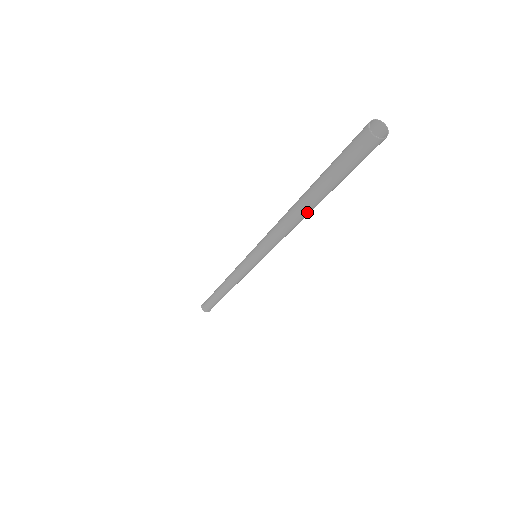
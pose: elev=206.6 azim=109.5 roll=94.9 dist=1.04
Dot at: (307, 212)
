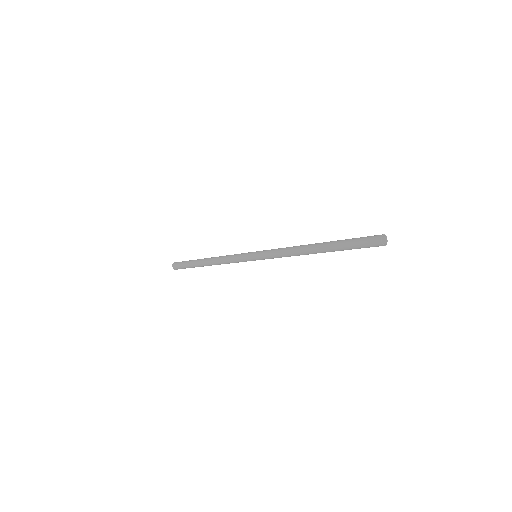
Dot at: (314, 250)
